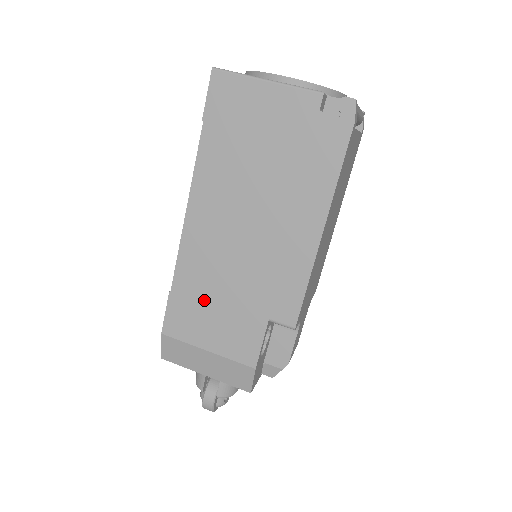
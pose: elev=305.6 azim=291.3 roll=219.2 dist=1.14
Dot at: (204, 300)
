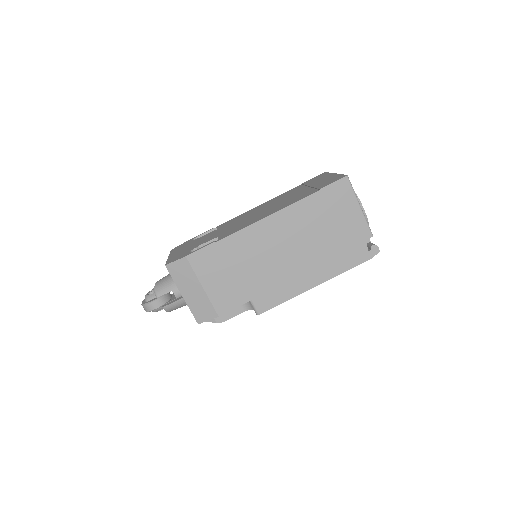
Dot at: (229, 263)
